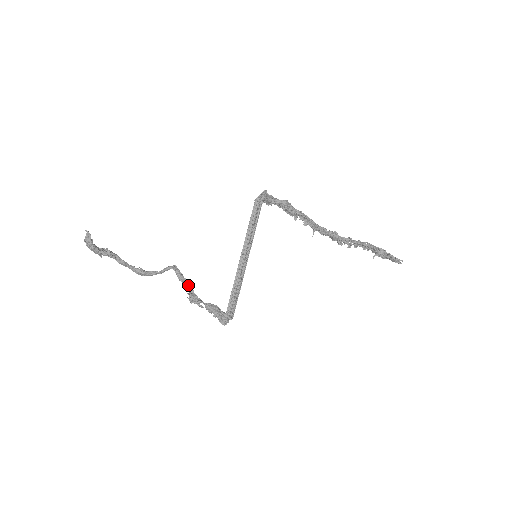
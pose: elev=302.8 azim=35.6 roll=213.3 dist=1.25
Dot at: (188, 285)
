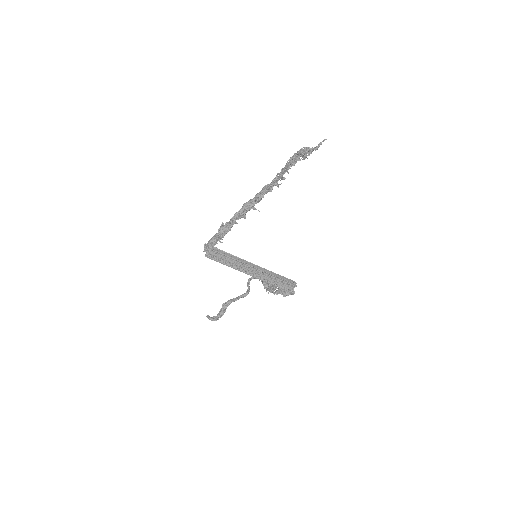
Dot at: occluded
